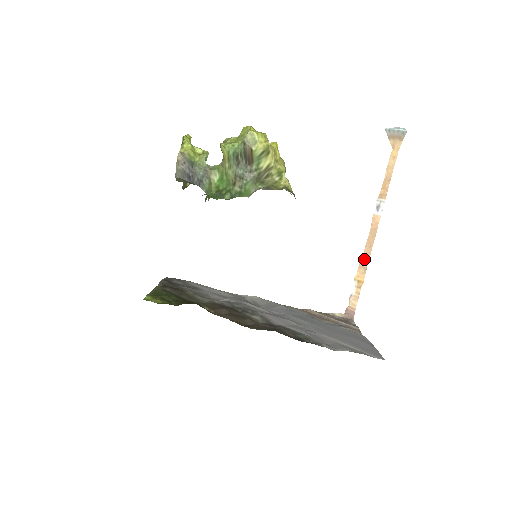
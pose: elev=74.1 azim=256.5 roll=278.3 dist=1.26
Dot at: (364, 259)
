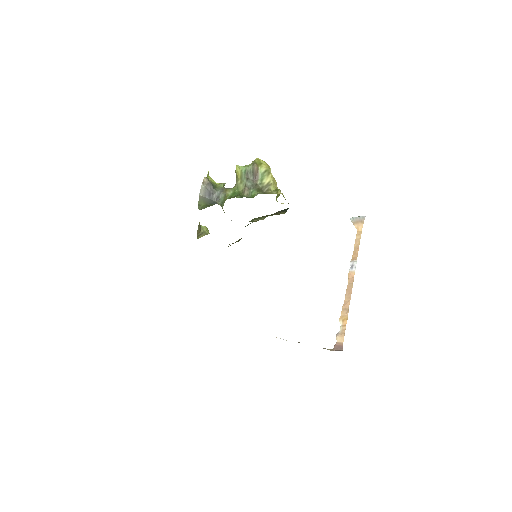
Dot at: (346, 303)
